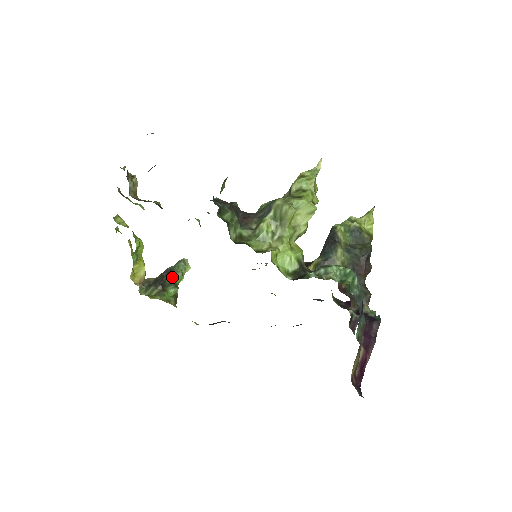
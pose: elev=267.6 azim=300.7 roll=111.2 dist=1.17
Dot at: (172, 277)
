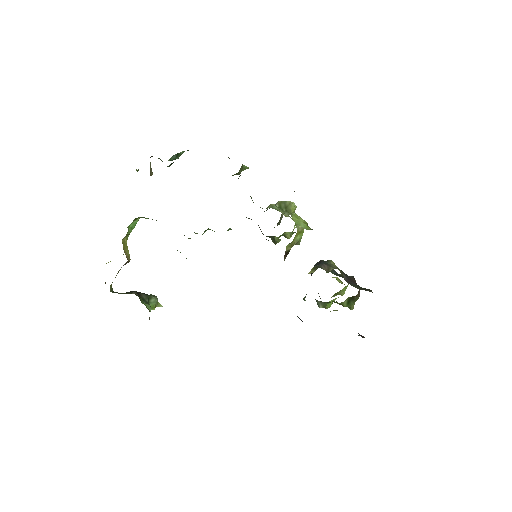
Dot at: (147, 295)
